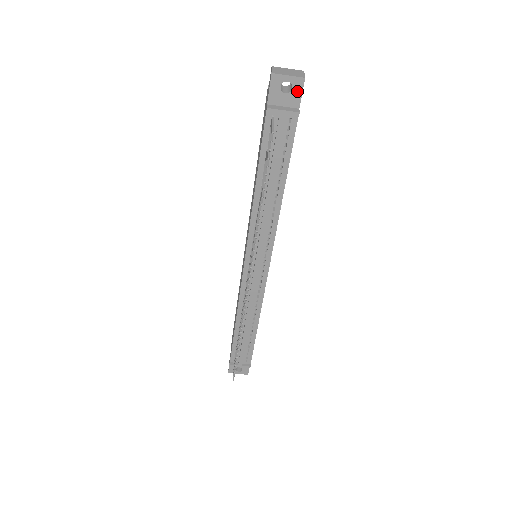
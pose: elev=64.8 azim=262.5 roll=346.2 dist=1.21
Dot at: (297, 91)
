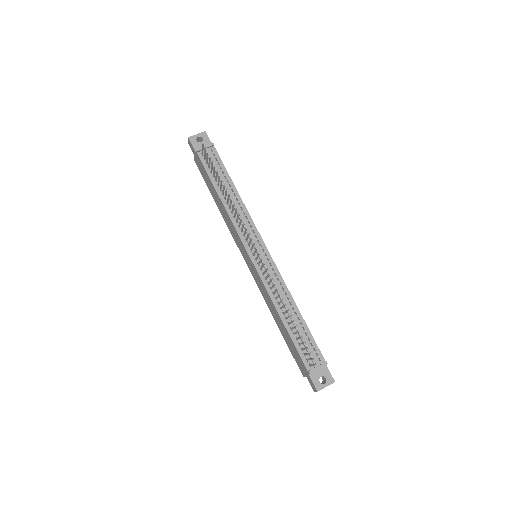
Dot at: (206, 138)
